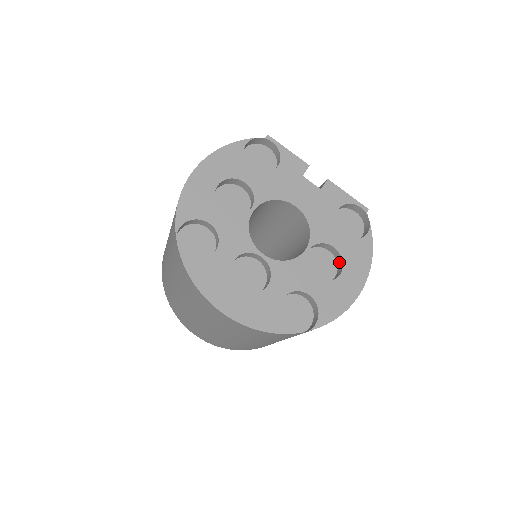
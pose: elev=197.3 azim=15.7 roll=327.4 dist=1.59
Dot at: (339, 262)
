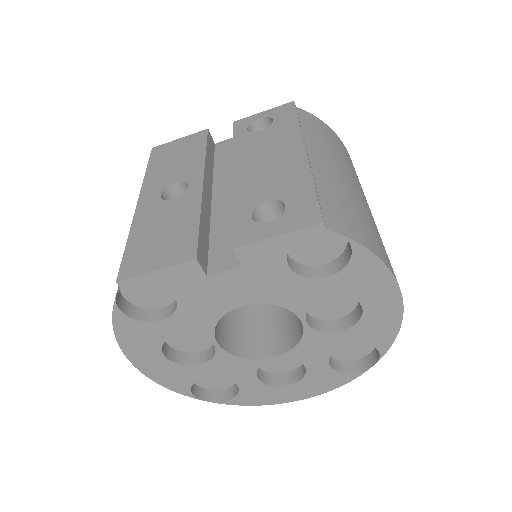
Dot at: occluded
